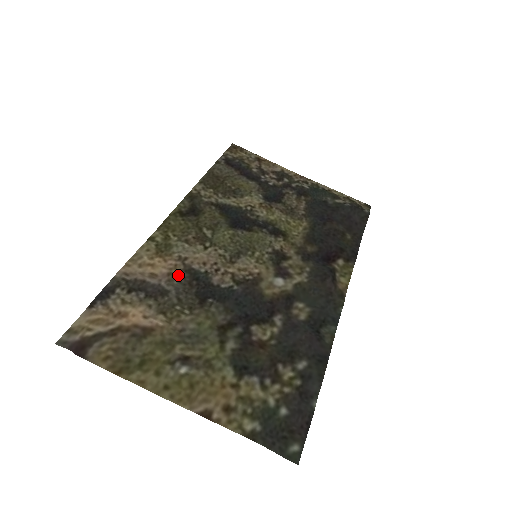
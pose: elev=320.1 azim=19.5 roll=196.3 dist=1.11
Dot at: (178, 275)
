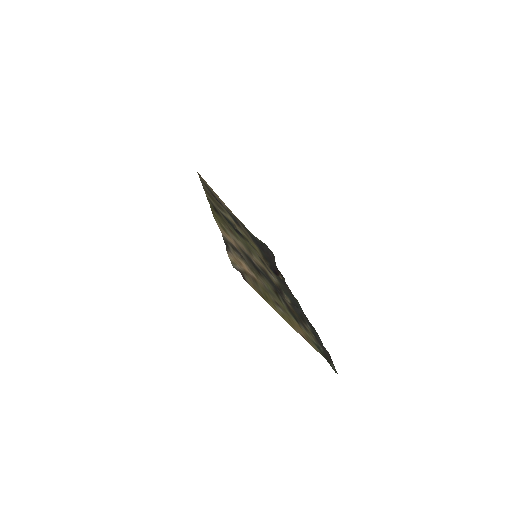
Dot at: (241, 250)
